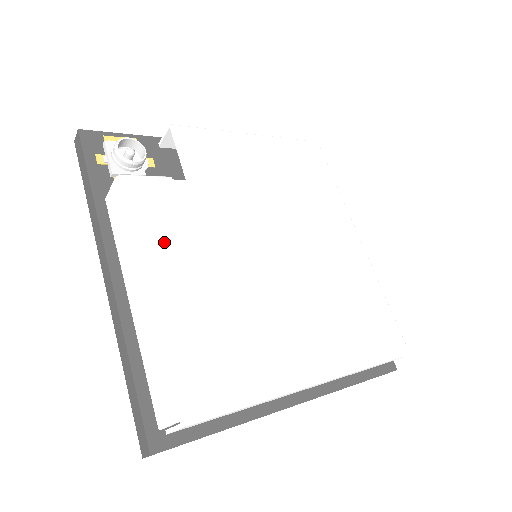
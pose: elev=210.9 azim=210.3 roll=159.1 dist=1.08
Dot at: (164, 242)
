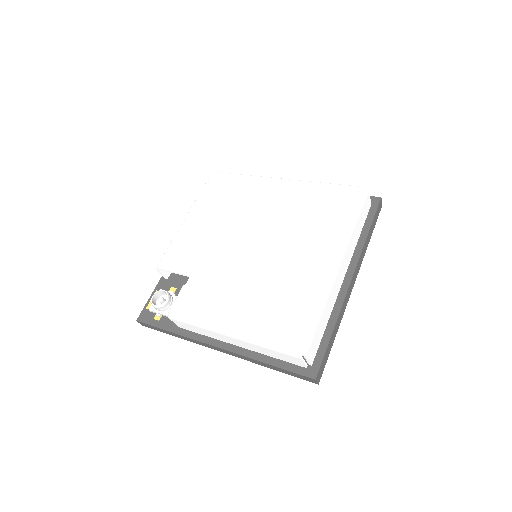
Dot at: (213, 310)
